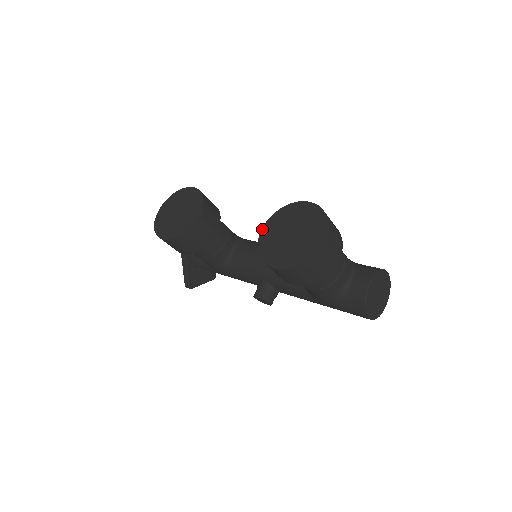
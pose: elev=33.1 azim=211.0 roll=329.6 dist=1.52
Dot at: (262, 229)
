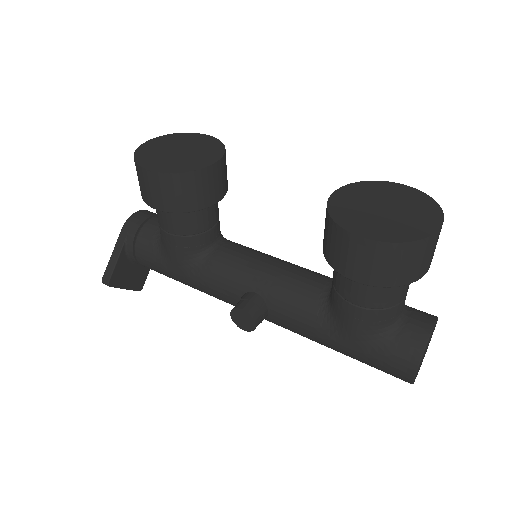
Dot at: (332, 194)
